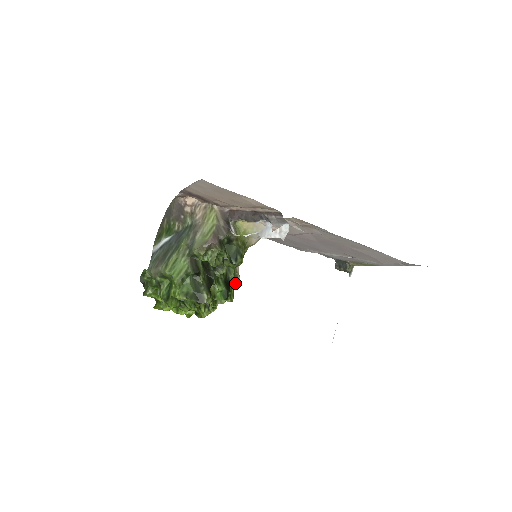
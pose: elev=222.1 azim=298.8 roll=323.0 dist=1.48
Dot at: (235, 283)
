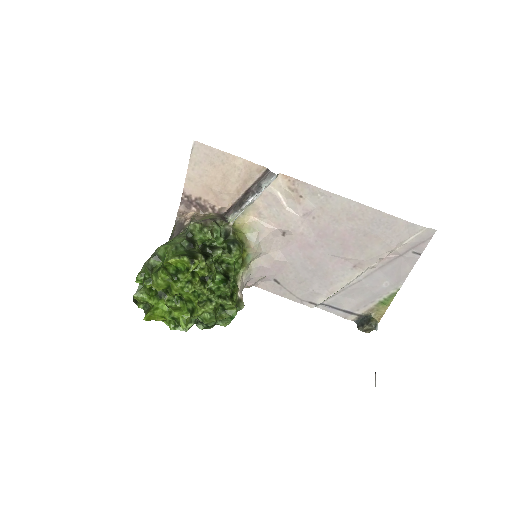
Dot at: (238, 305)
